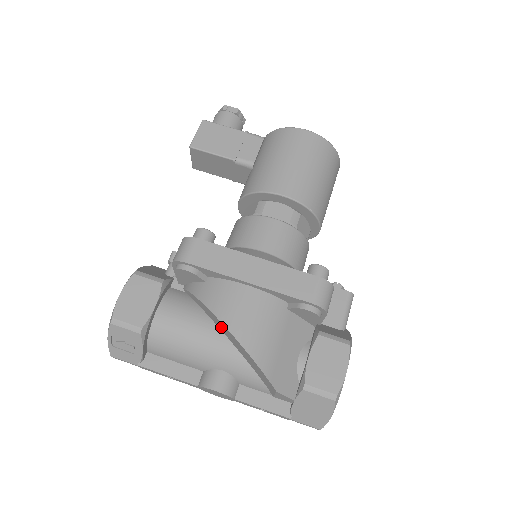
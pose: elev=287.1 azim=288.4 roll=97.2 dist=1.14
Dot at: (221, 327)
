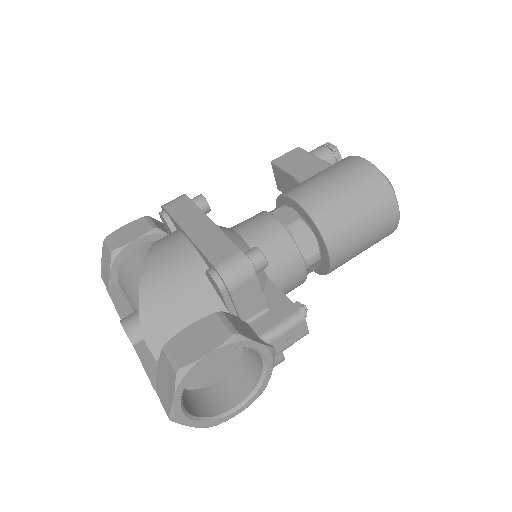
Dot at: occluded
